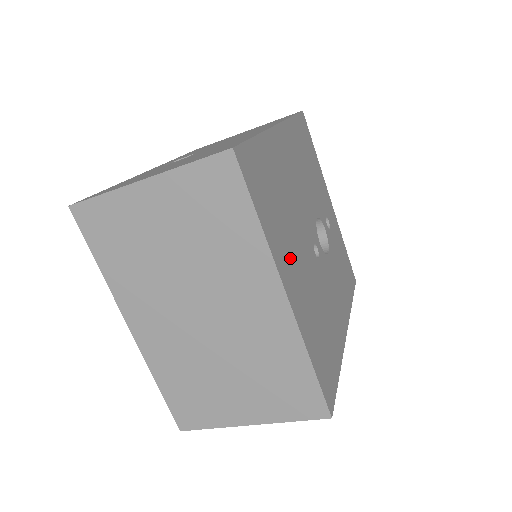
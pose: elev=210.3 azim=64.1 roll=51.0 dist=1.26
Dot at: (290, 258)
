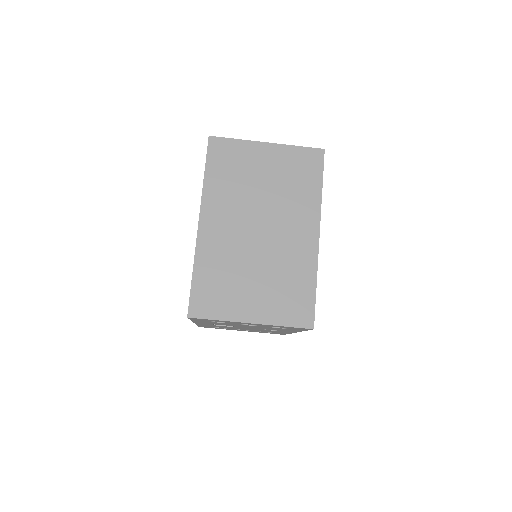
Dot at: occluded
